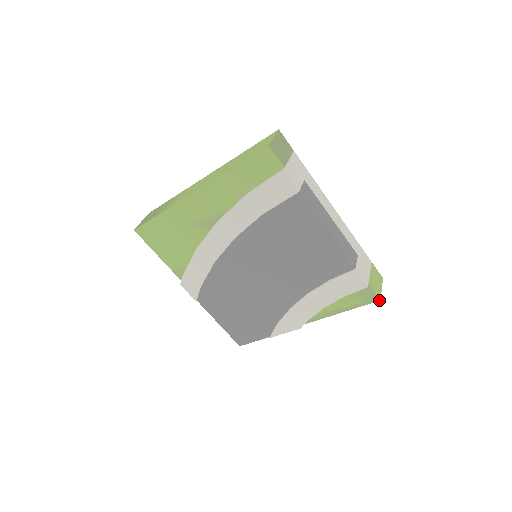
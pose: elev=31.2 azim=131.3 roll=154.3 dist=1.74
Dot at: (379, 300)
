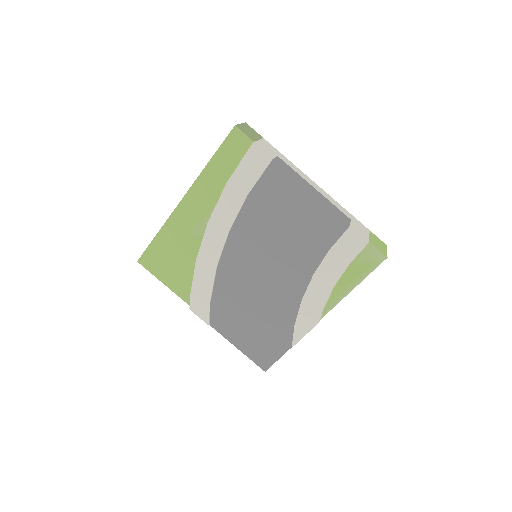
Dot at: (386, 258)
